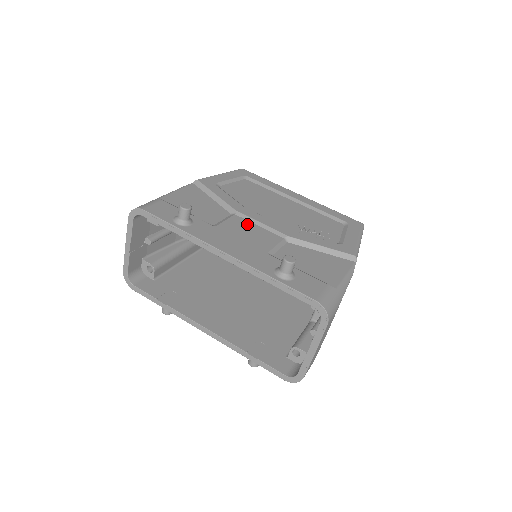
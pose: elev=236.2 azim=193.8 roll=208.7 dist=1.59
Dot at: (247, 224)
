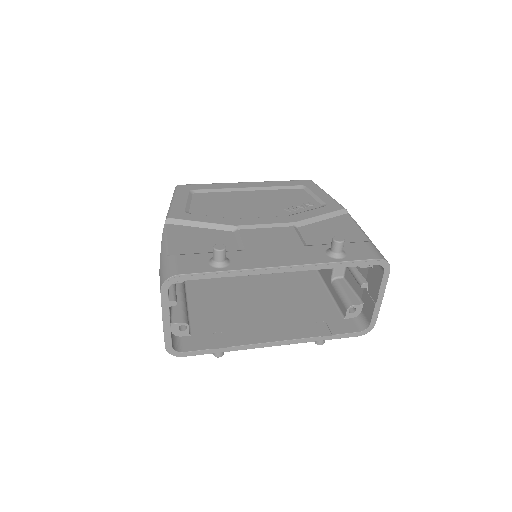
Dot at: (258, 232)
